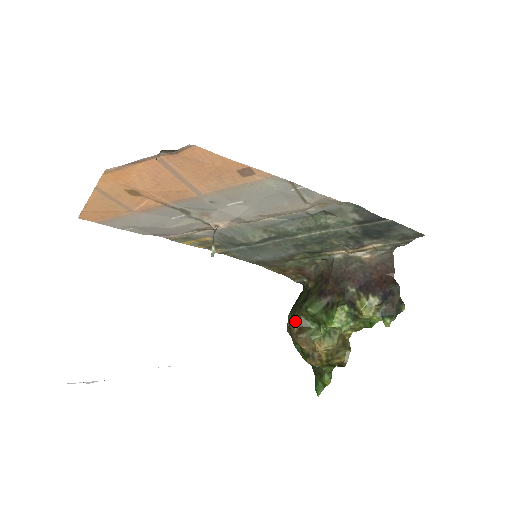
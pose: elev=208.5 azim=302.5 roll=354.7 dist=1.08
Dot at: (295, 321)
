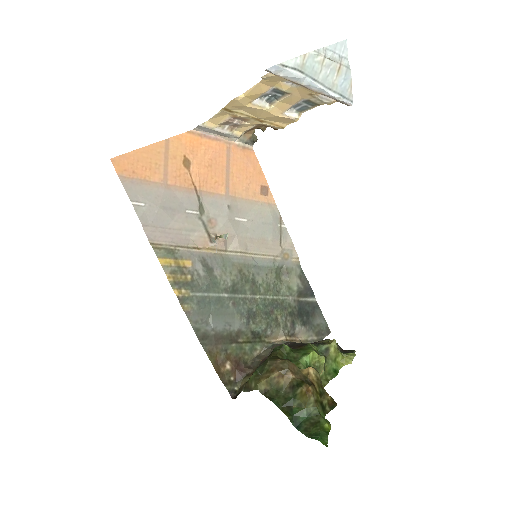
Dot at: (273, 357)
